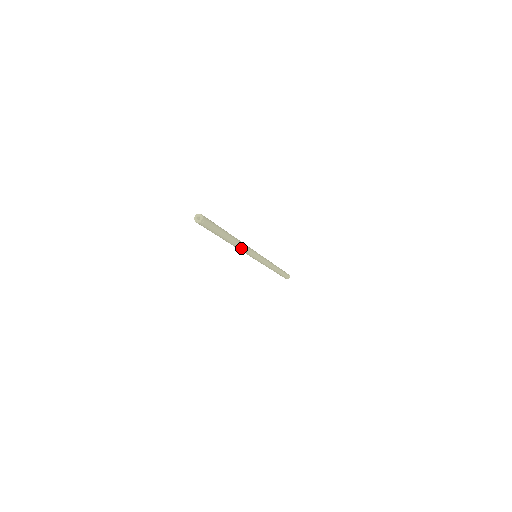
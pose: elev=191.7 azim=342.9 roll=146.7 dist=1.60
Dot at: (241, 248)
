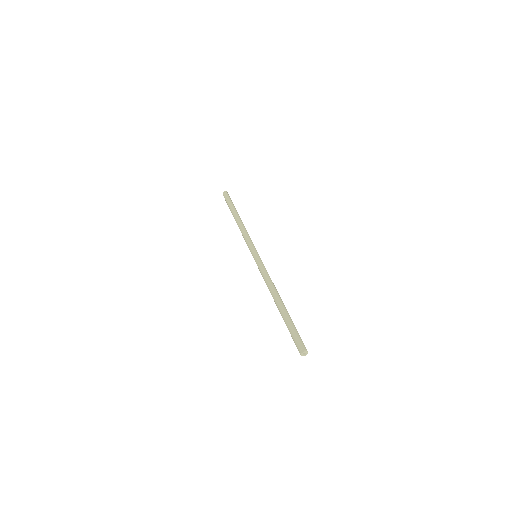
Dot at: occluded
